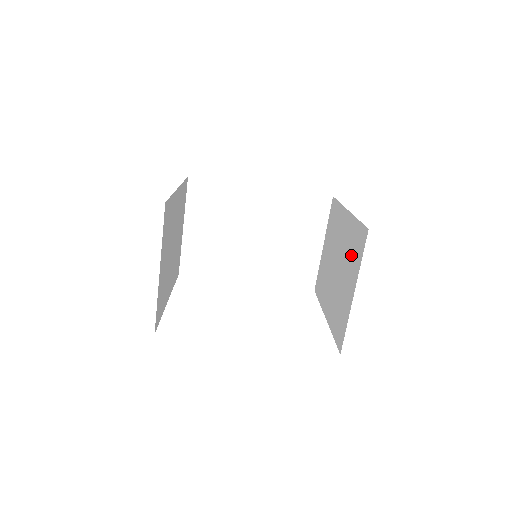
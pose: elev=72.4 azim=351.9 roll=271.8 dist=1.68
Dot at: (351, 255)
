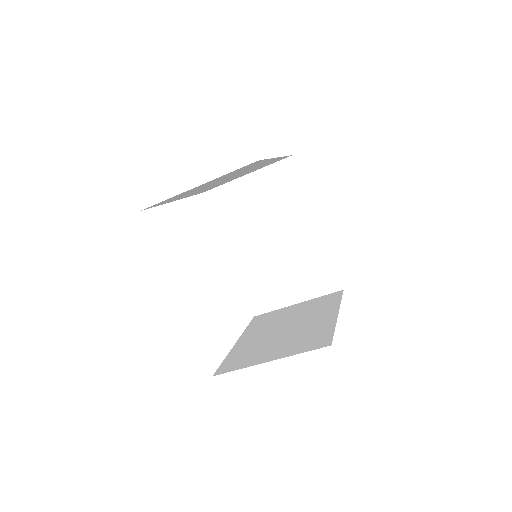
Dot at: (301, 339)
